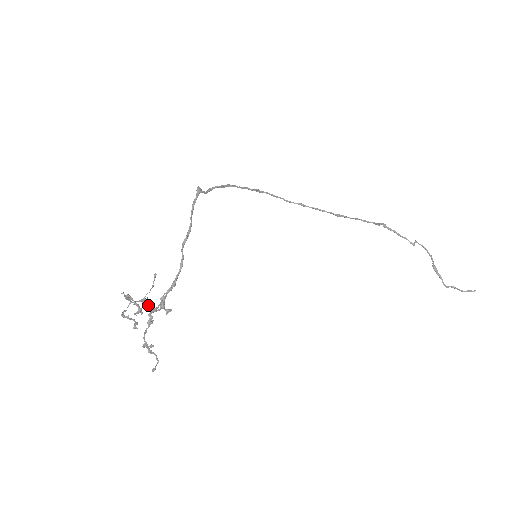
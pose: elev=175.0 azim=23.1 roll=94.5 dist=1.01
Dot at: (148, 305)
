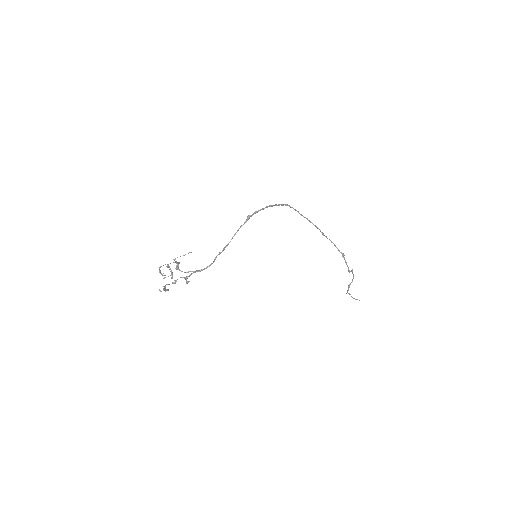
Dot at: occluded
